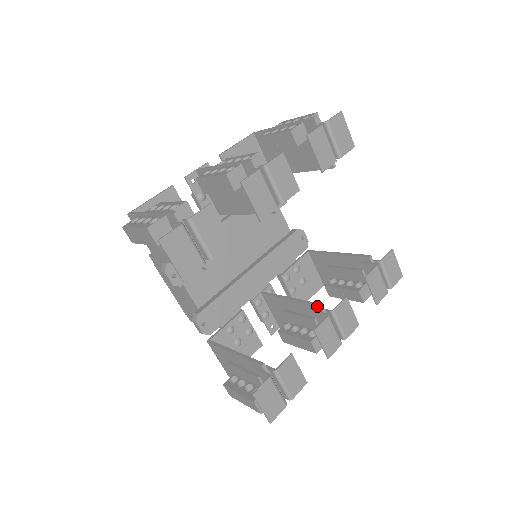
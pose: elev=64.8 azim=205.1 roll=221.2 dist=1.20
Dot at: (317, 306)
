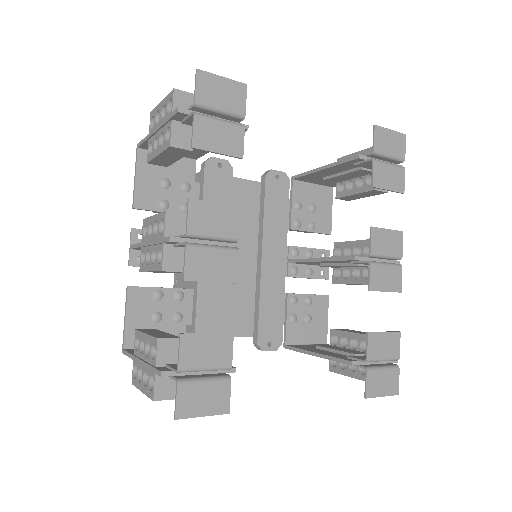
Dot at: (352, 260)
